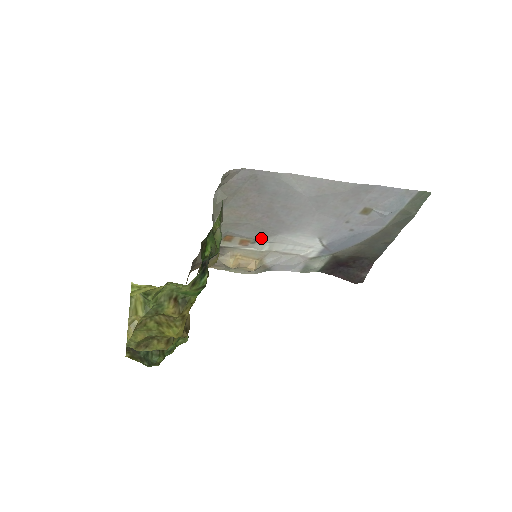
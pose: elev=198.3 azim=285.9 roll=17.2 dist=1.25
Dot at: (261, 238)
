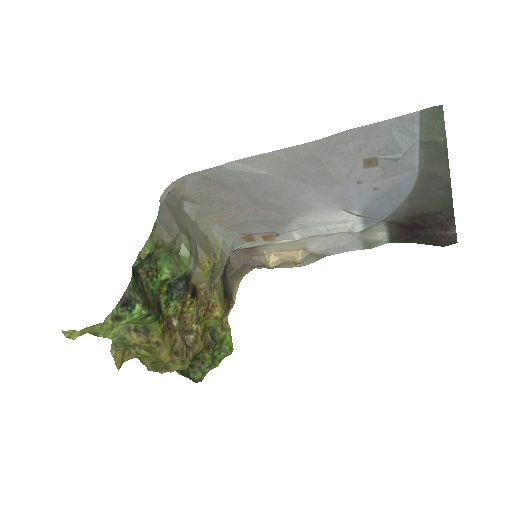
Dot at: (280, 229)
